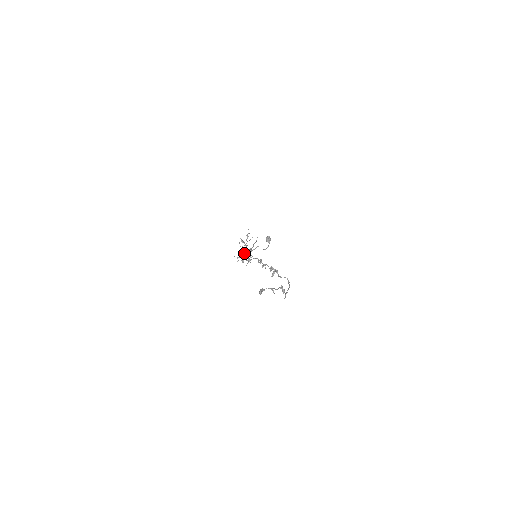
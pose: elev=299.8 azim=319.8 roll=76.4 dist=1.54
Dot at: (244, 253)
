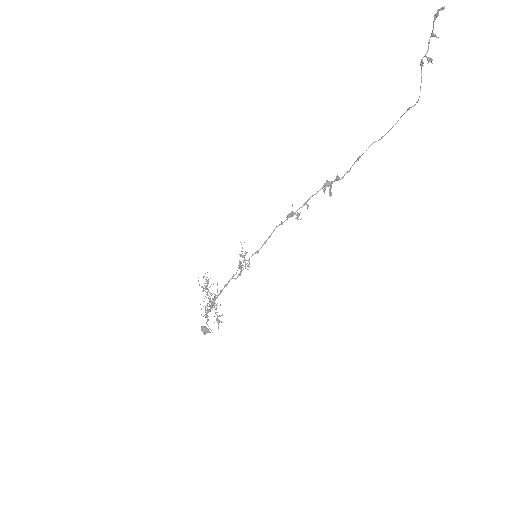
Dot at: (212, 304)
